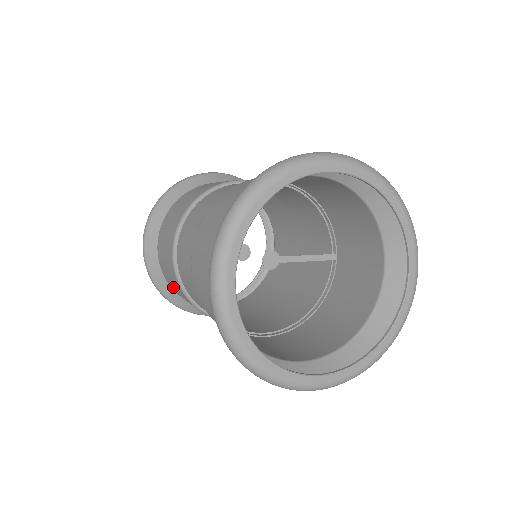
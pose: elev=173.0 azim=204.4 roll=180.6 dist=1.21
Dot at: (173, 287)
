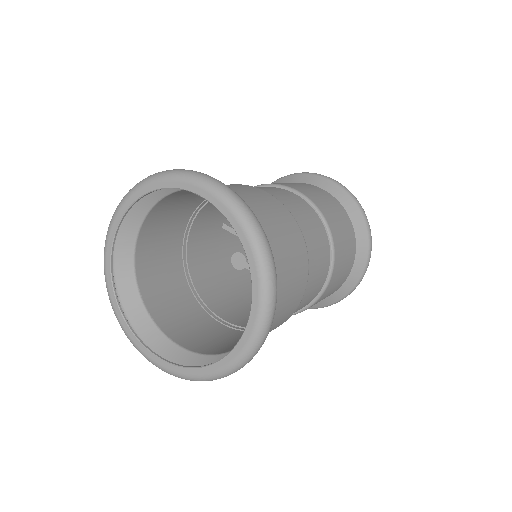
Dot at: occluded
